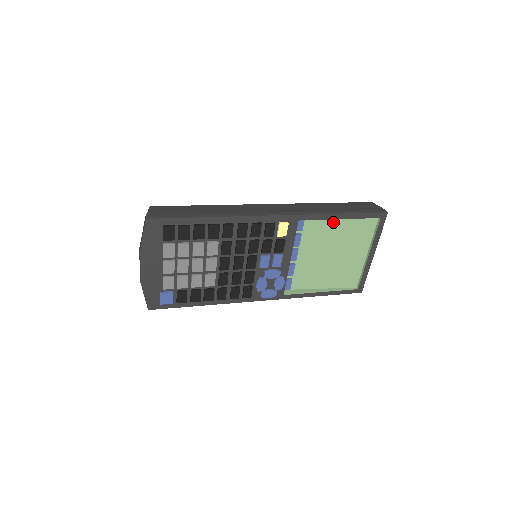
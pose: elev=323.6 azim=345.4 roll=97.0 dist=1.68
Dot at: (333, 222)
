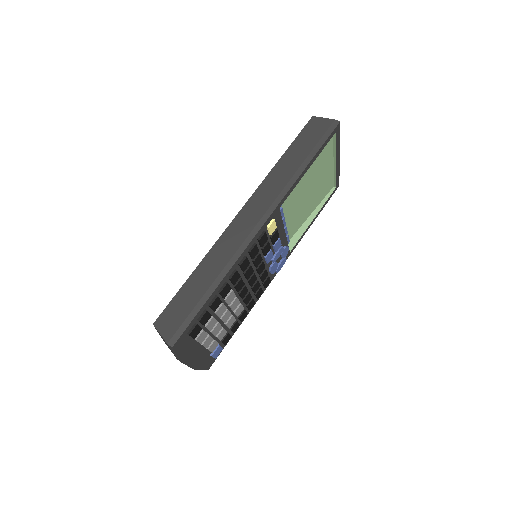
Dot at: occluded
